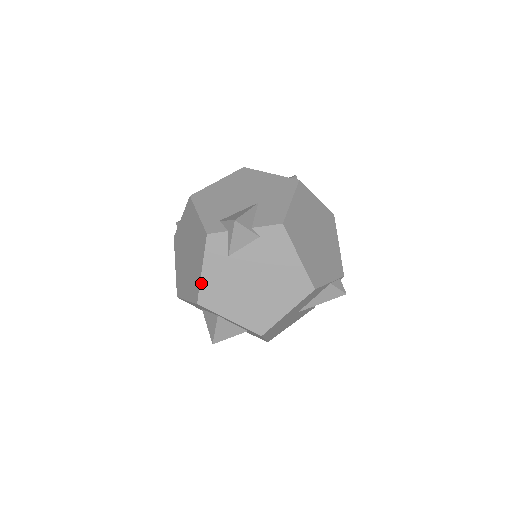
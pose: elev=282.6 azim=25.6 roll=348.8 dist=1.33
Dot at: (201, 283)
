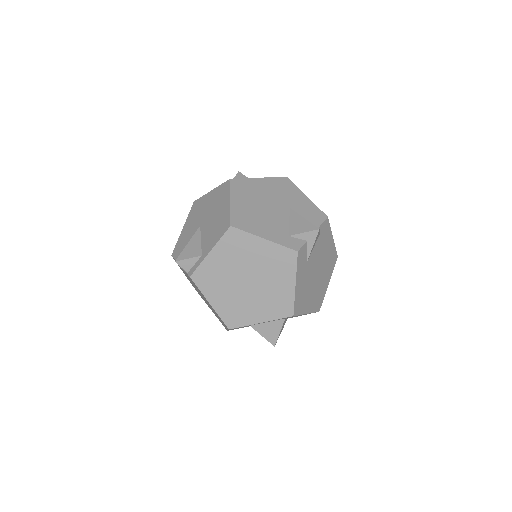
Dot at: (295, 296)
